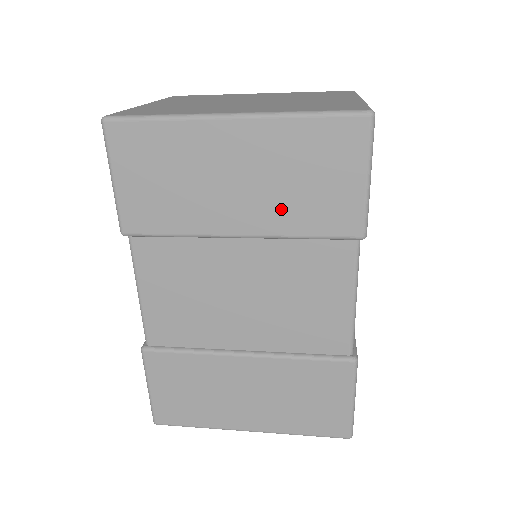
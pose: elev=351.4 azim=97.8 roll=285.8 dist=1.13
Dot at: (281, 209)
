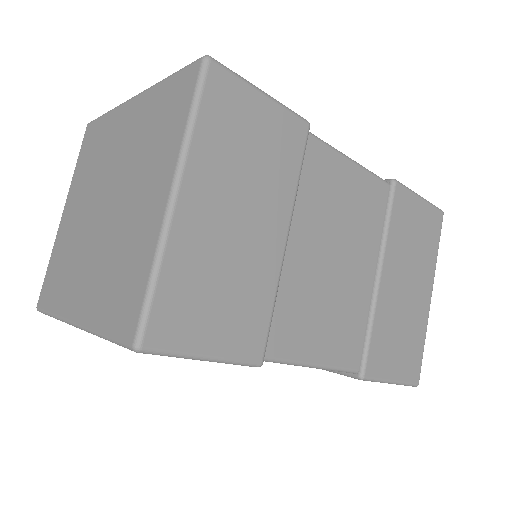
Dot at: occluded
